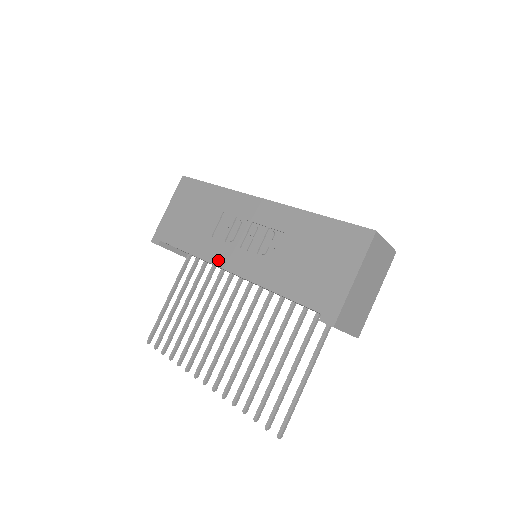
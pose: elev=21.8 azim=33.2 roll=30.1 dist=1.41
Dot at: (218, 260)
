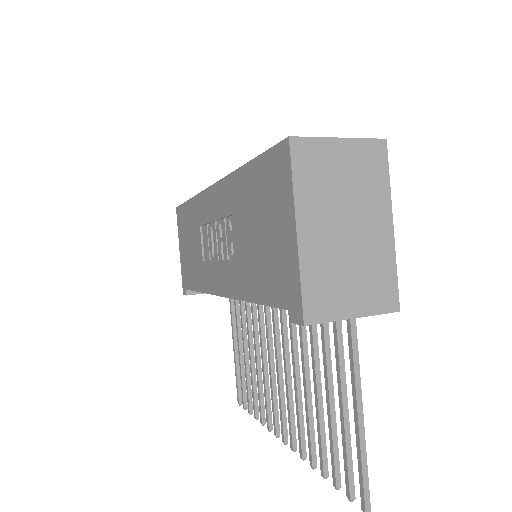
Dot at: (212, 287)
